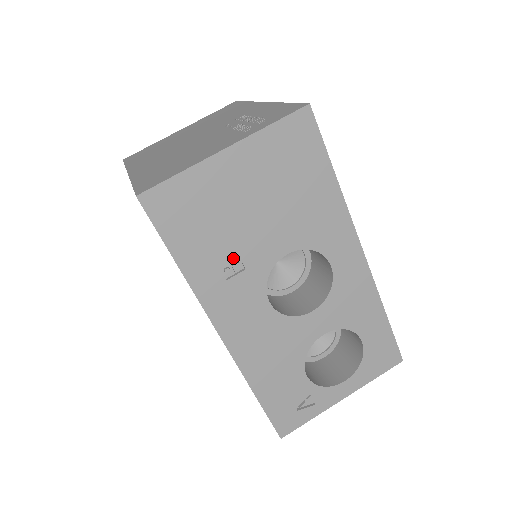
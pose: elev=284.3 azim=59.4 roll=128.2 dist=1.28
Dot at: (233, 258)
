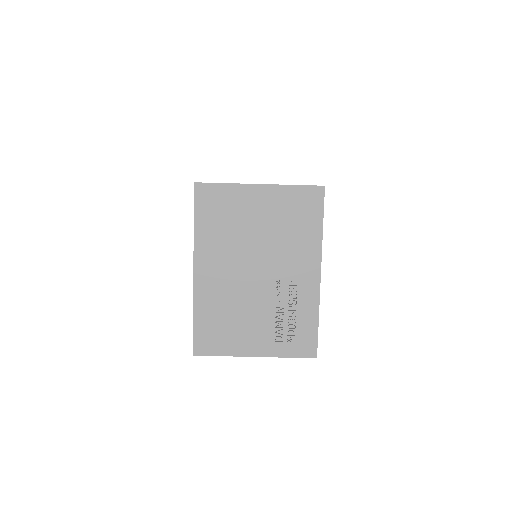
Dot at: occluded
